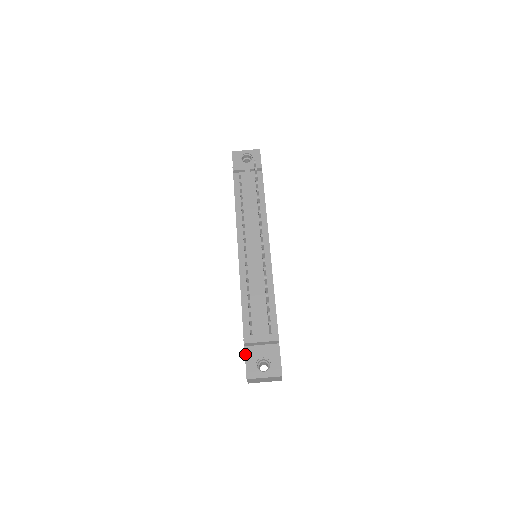
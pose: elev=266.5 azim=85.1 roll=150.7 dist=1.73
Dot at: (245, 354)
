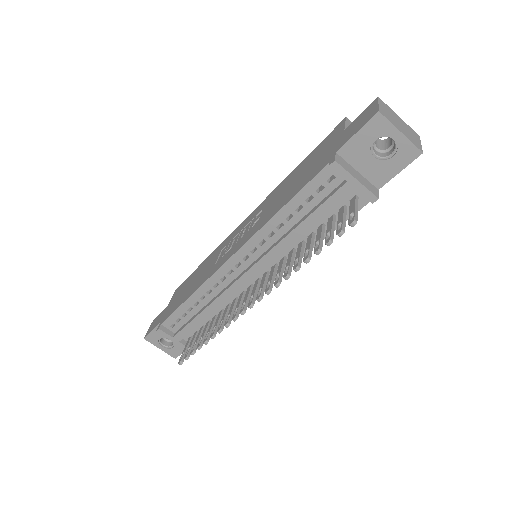
Dot at: (156, 327)
